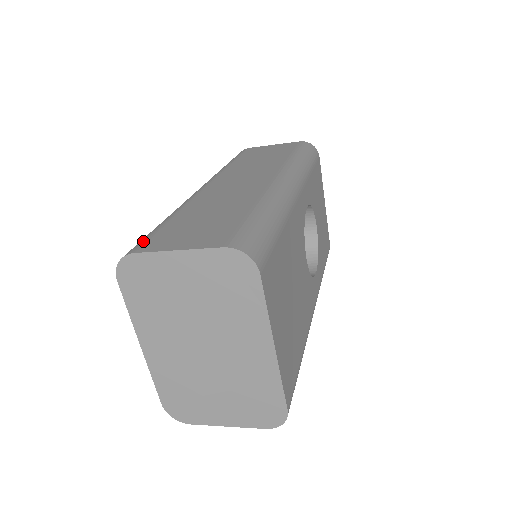
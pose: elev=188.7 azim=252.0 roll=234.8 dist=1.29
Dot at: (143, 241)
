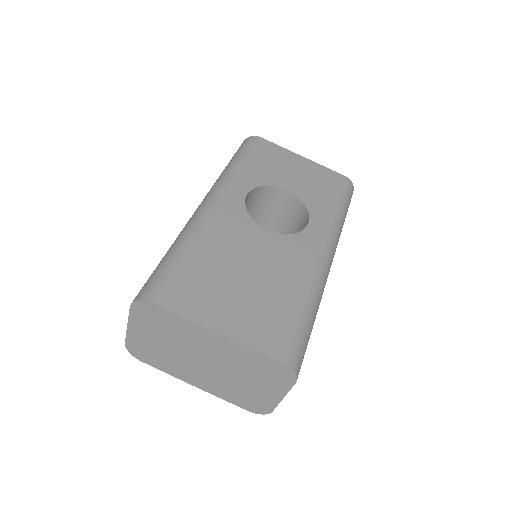
Dot at: occluded
